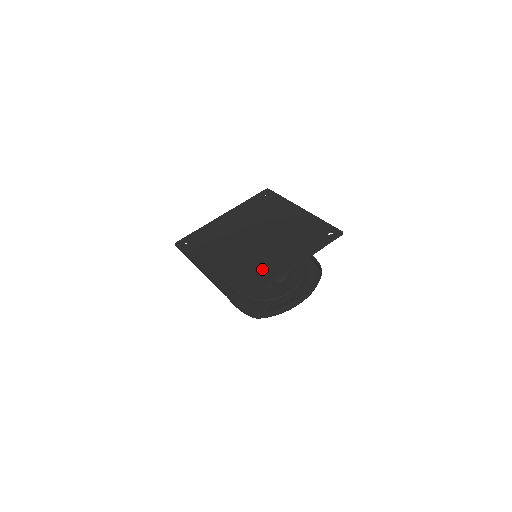
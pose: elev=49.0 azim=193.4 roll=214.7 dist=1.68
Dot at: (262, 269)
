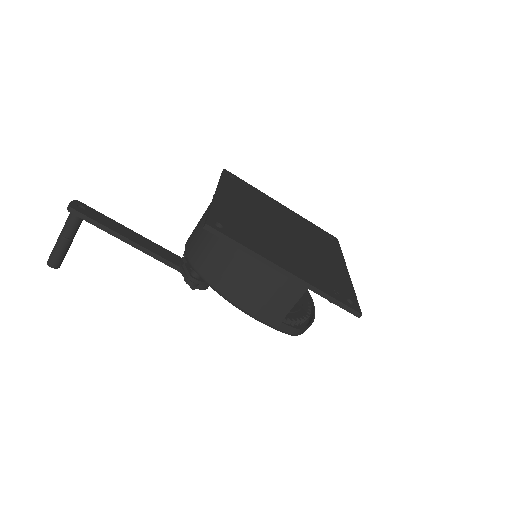
Dot at: (335, 273)
